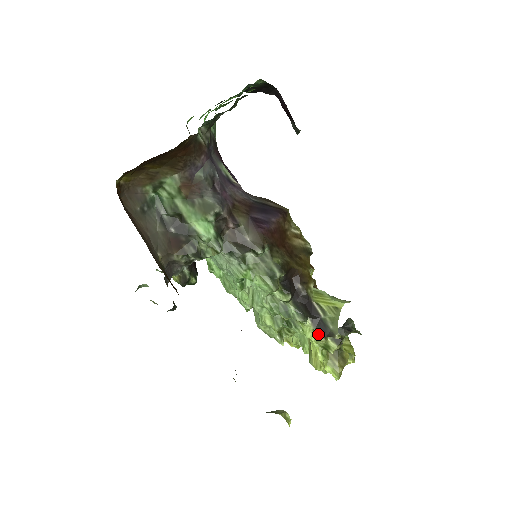
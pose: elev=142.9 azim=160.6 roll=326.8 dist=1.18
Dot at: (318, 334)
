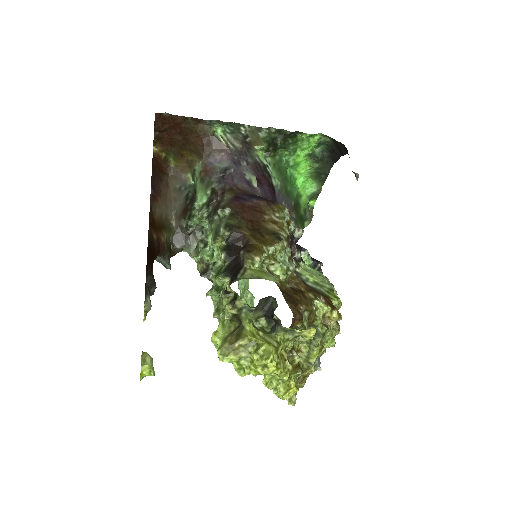
Dot at: (224, 292)
